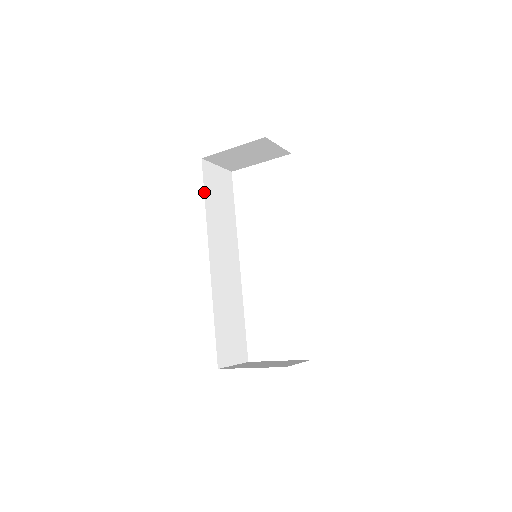
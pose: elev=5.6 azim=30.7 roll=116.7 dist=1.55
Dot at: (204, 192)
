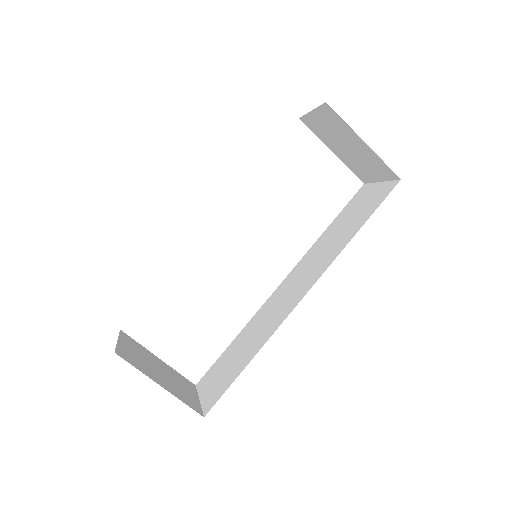
Dot at: occluded
